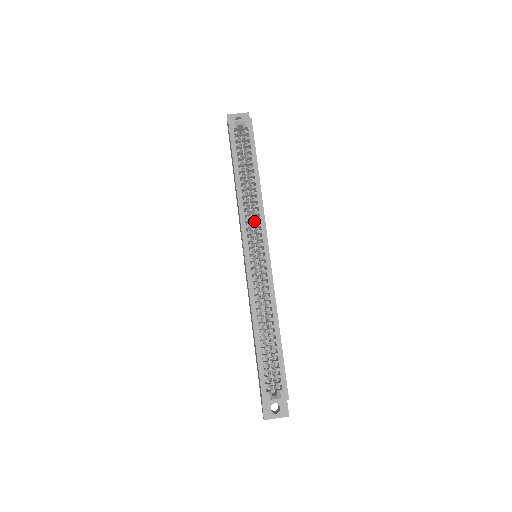
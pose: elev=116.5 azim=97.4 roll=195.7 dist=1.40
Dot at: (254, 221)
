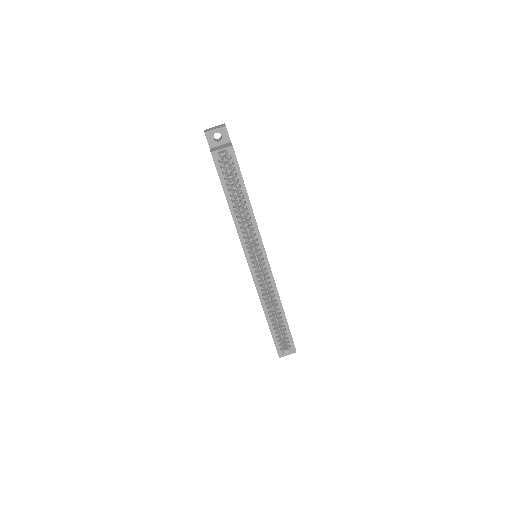
Dot at: (250, 233)
